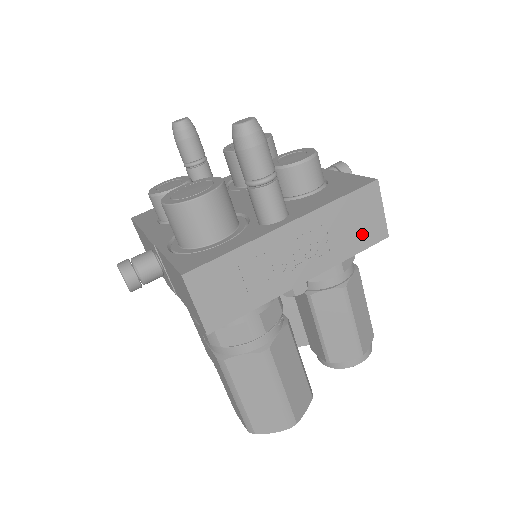
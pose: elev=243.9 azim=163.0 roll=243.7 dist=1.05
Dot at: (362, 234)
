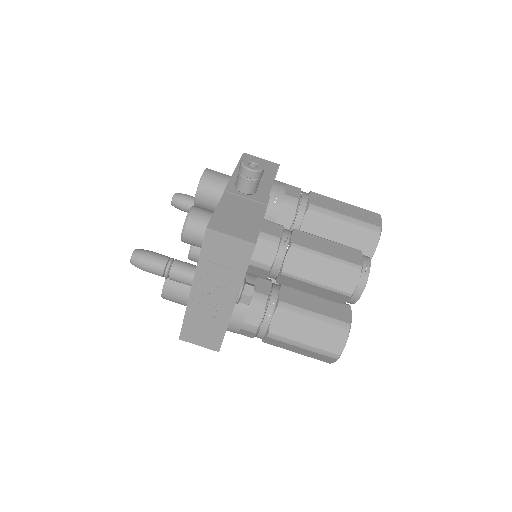
Dot at: (236, 258)
